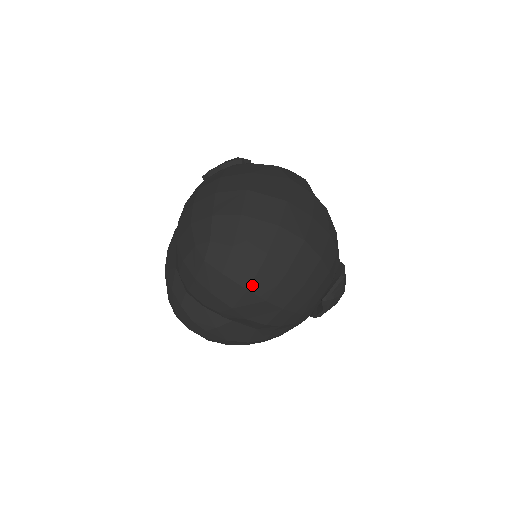
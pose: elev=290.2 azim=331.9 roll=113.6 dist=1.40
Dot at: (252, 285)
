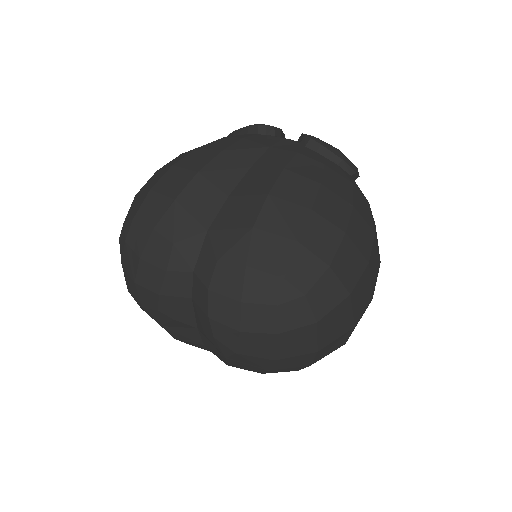
Dot at: (283, 359)
